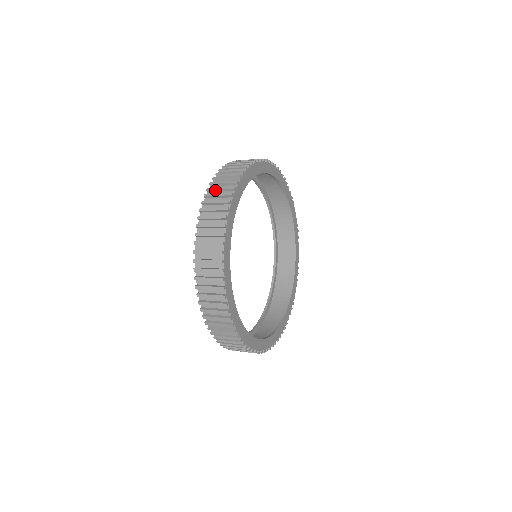
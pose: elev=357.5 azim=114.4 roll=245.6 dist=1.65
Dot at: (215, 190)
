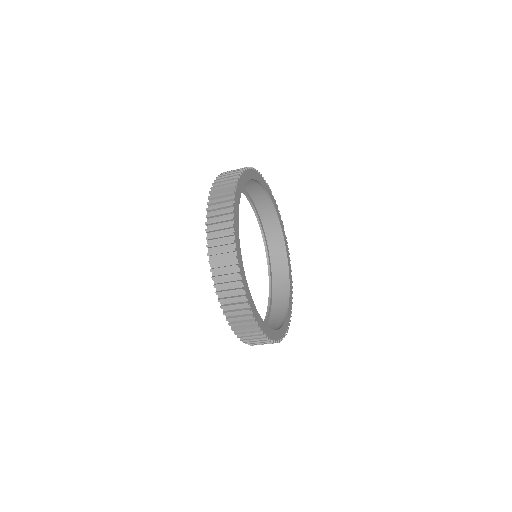
Dot at: (217, 192)
